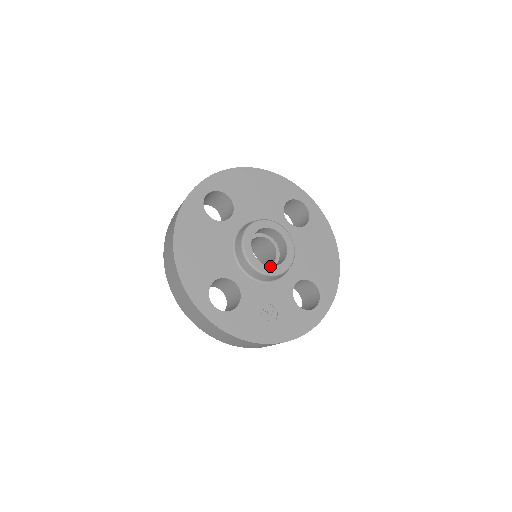
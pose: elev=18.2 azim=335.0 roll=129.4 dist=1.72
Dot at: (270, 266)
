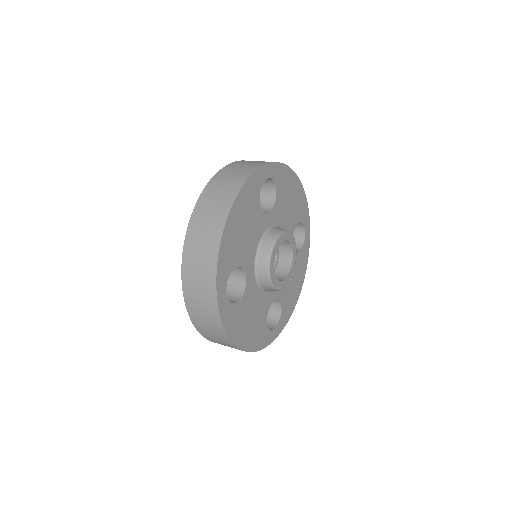
Dot at: (290, 270)
